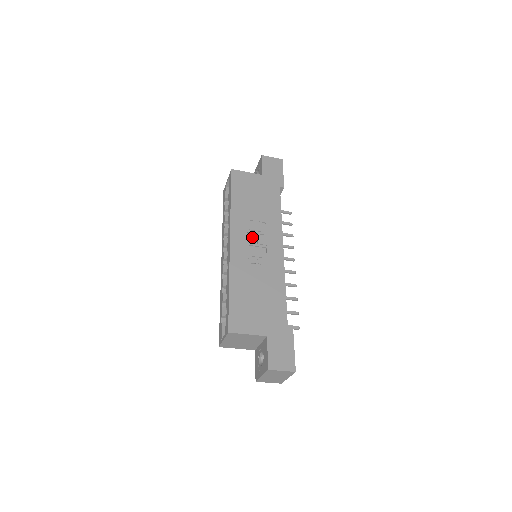
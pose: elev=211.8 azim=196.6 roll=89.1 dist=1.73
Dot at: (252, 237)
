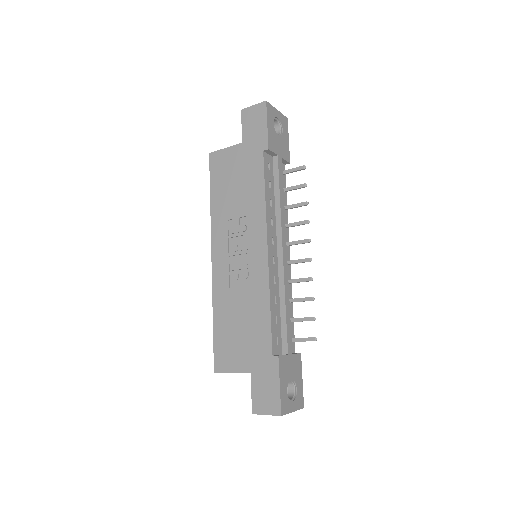
Dot at: (234, 243)
